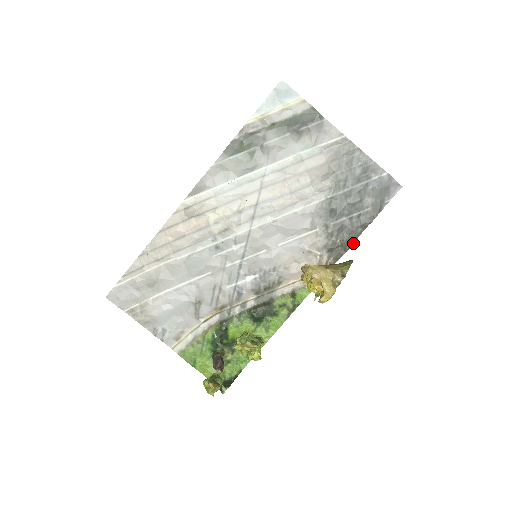
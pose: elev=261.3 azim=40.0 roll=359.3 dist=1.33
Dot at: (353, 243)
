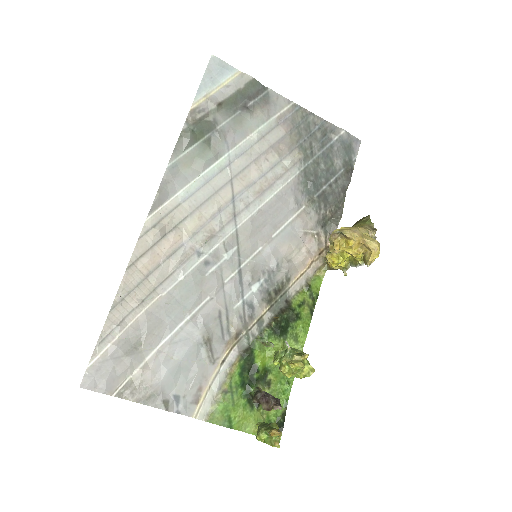
Dot at: (342, 210)
